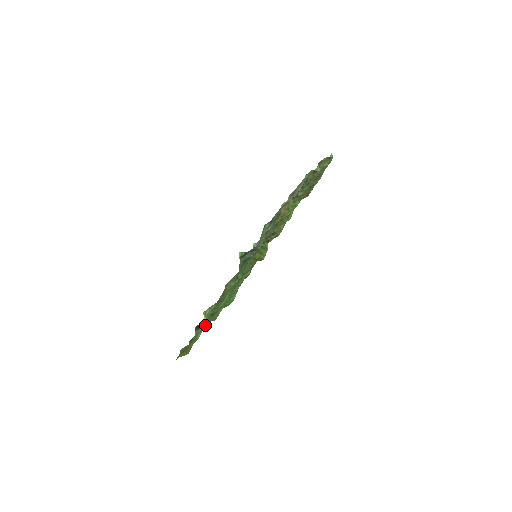
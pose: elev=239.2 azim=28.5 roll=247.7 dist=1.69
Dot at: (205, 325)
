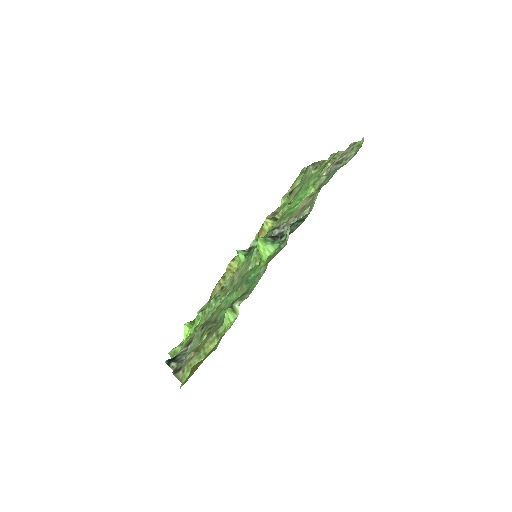
Dot at: (195, 348)
